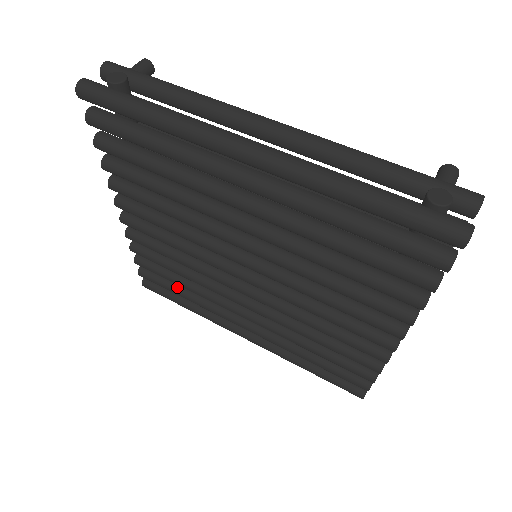
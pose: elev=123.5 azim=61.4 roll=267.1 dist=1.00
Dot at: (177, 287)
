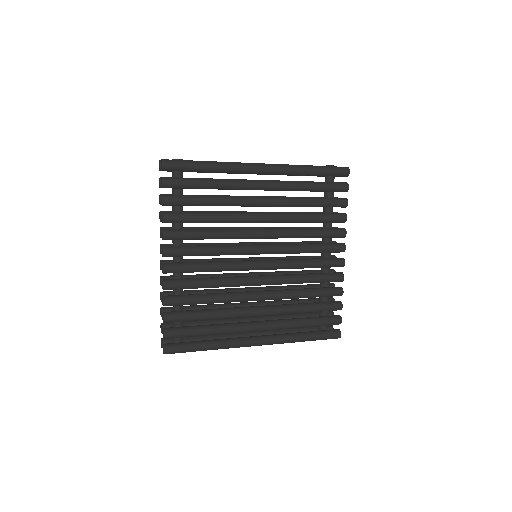
Dot at: (200, 327)
